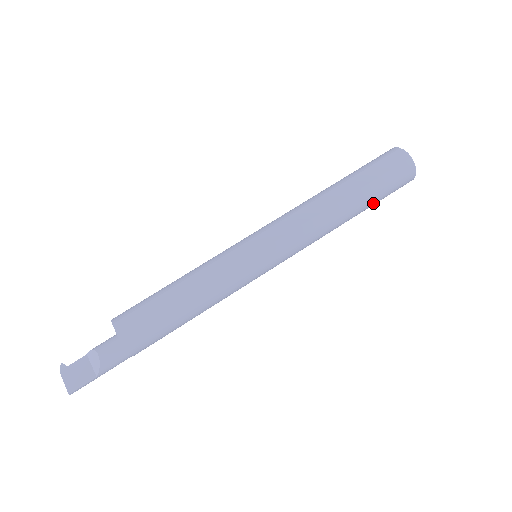
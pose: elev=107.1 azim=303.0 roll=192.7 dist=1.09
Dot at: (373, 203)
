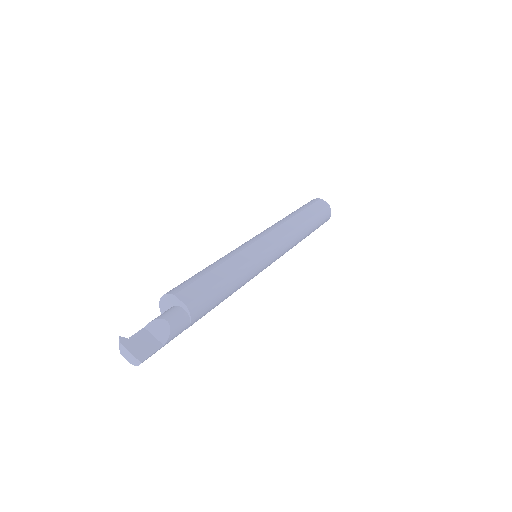
Dot at: (313, 231)
